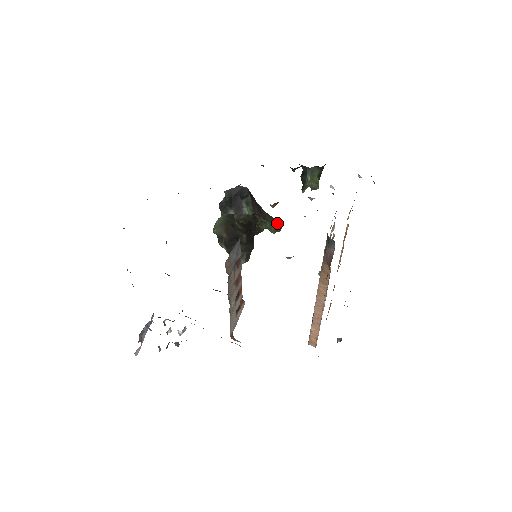
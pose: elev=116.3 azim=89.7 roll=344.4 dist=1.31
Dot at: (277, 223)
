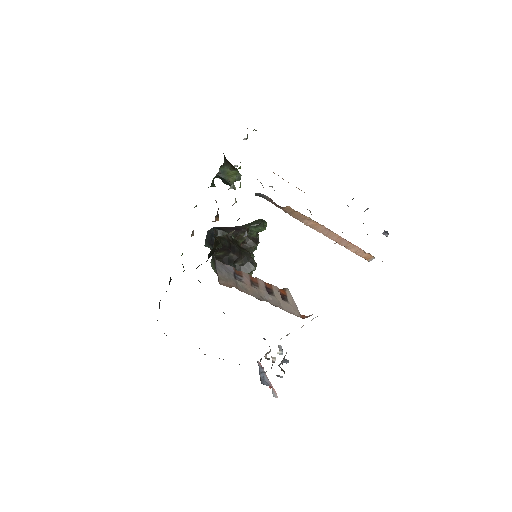
Dot at: (257, 222)
